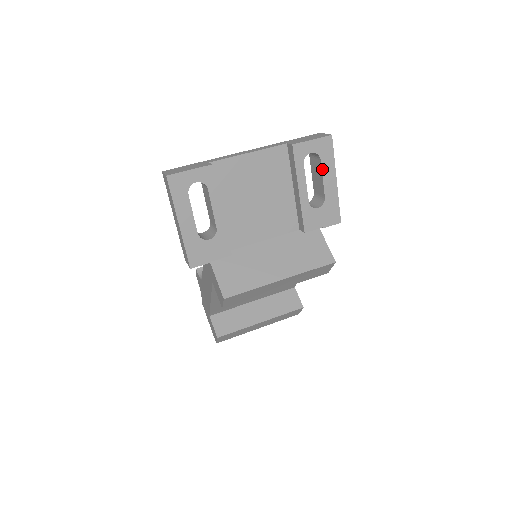
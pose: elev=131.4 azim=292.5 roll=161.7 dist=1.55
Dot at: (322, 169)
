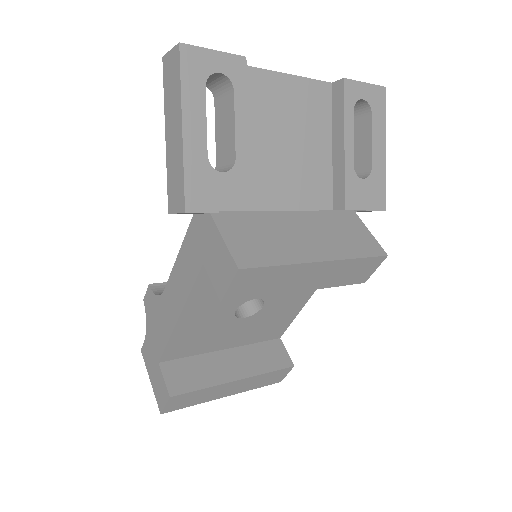
Dot at: (372, 127)
